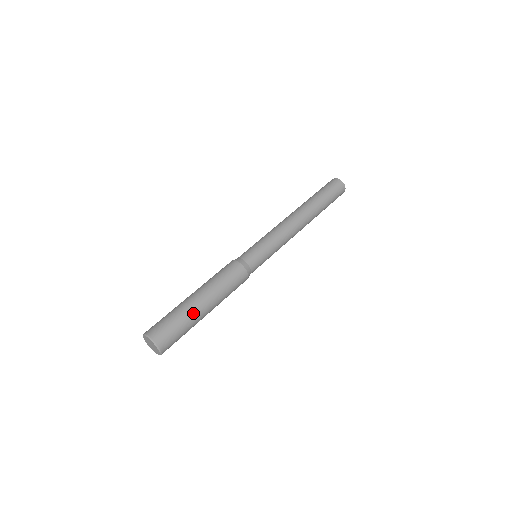
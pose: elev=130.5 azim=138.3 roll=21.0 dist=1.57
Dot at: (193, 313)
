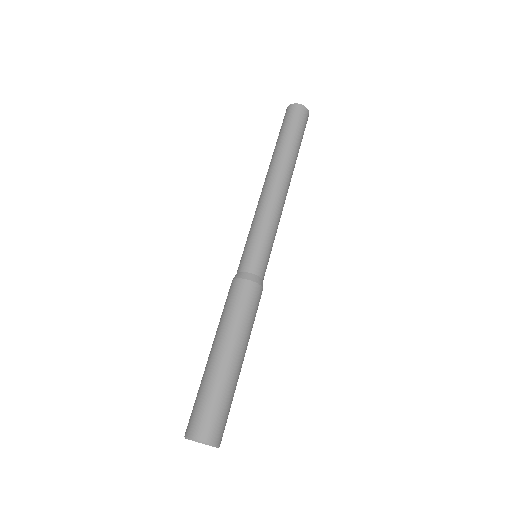
Dot at: (221, 374)
